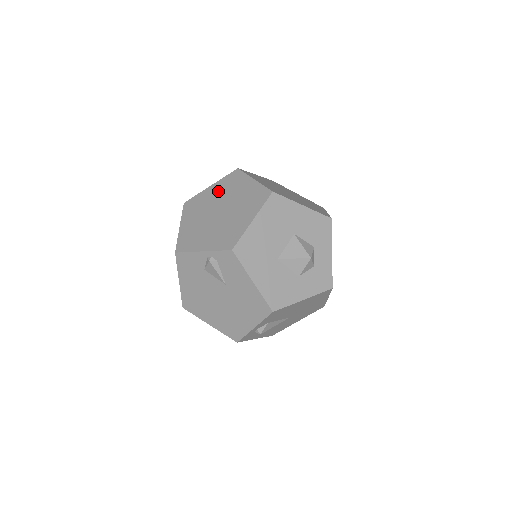
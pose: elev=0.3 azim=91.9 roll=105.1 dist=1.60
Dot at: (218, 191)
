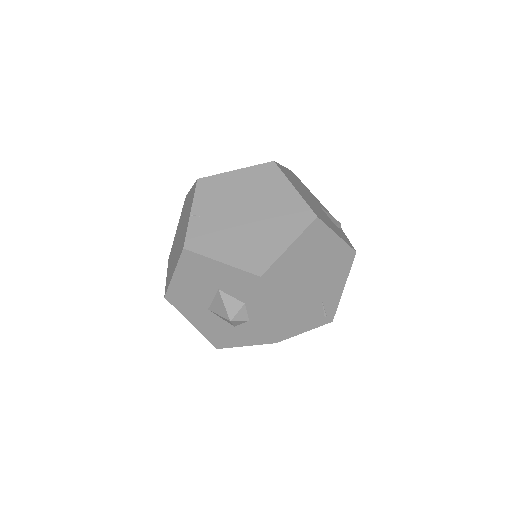
Dot at: (187, 203)
